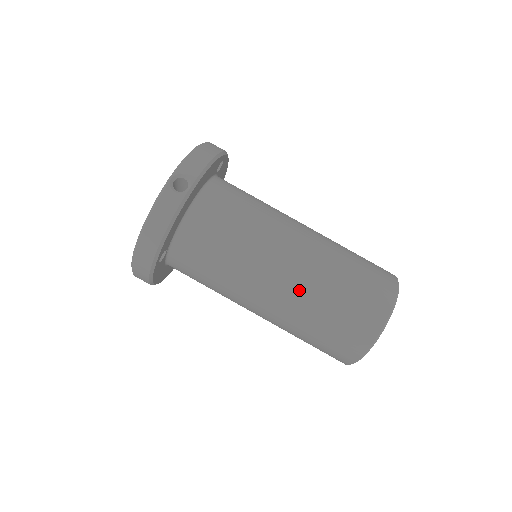
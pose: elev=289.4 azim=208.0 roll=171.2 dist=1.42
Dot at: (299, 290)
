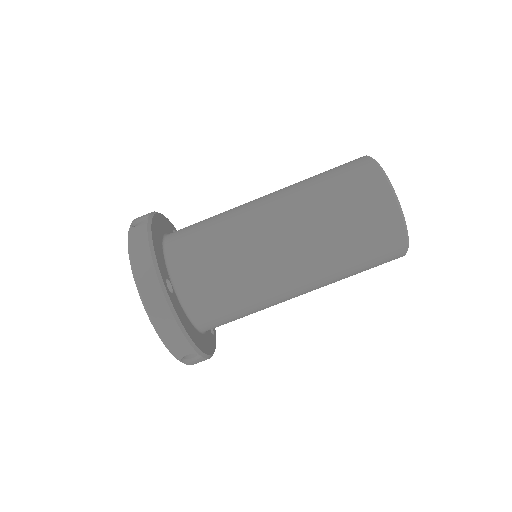
Dot at: (292, 204)
